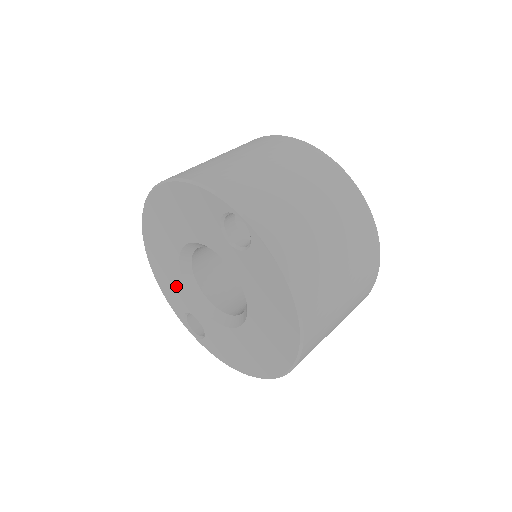
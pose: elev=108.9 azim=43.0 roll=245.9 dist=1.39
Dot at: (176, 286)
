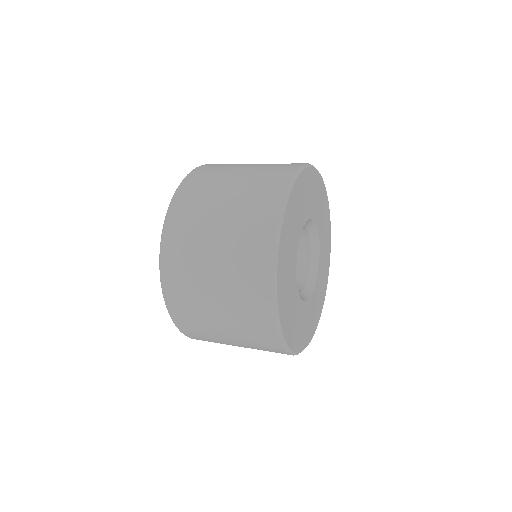
Dot at: occluded
